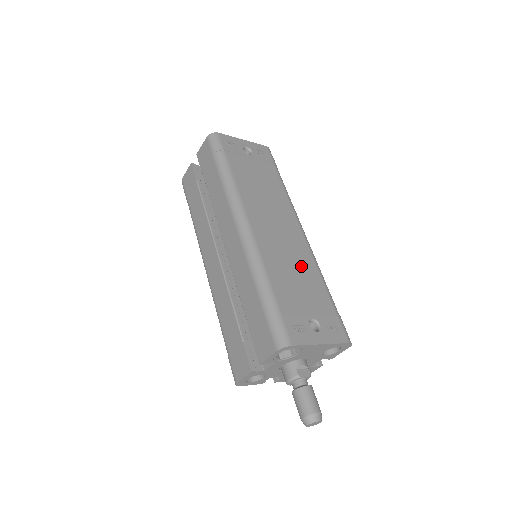
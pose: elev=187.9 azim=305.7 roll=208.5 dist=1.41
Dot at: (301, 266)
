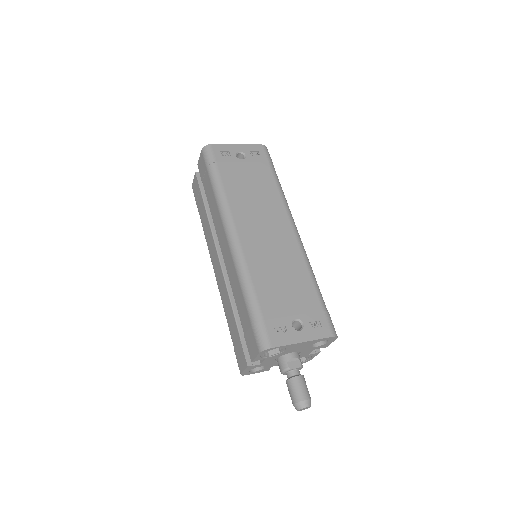
Dot at: (289, 267)
